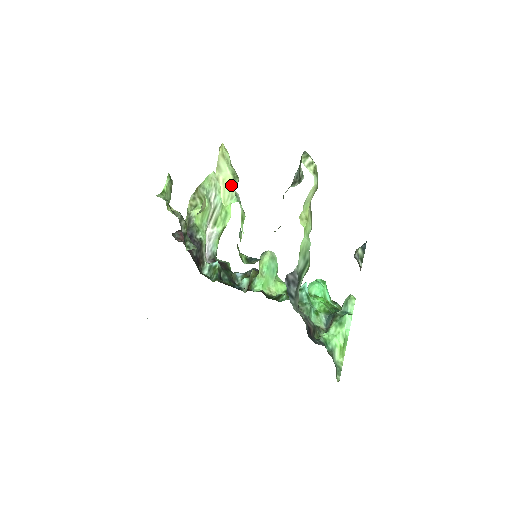
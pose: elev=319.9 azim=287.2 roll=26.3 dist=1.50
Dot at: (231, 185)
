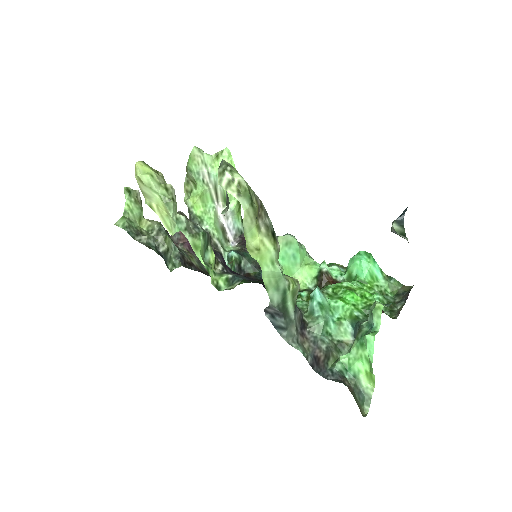
Dot at: (167, 211)
